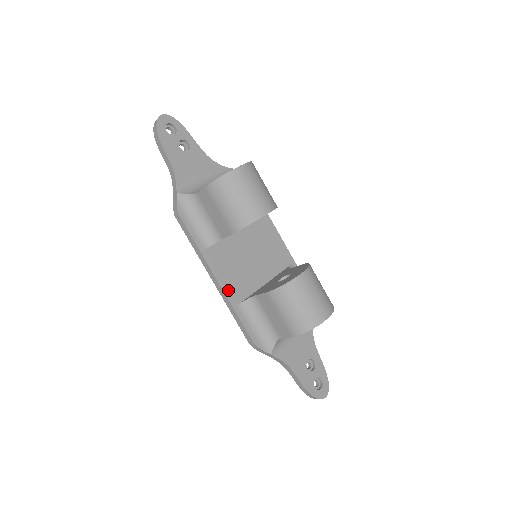
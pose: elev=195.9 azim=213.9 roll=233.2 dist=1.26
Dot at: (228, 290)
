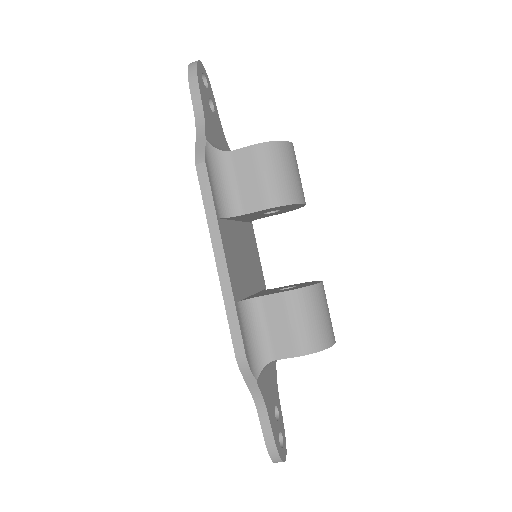
Dot at: (232, 279)
